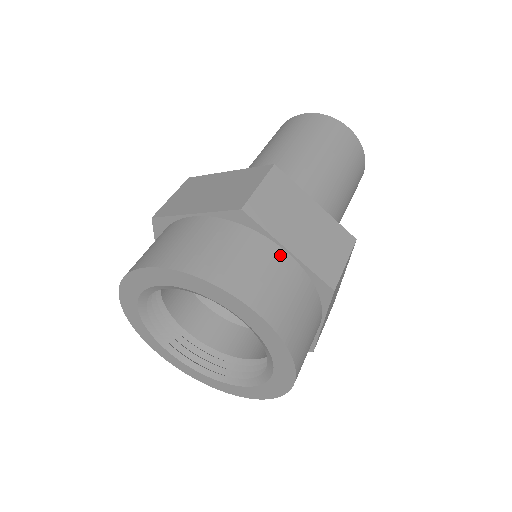
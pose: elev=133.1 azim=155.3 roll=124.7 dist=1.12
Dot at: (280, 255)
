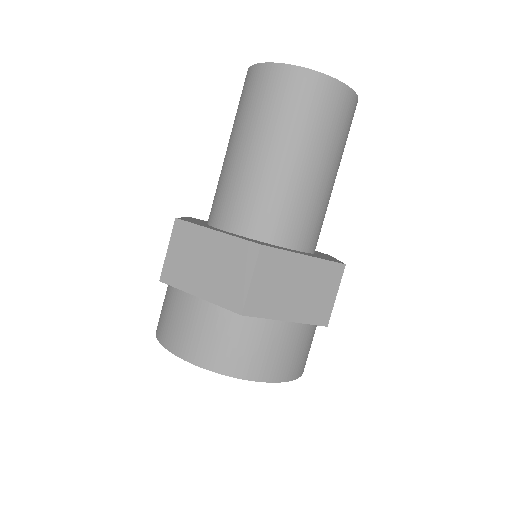
Dot at: (280, 327)
